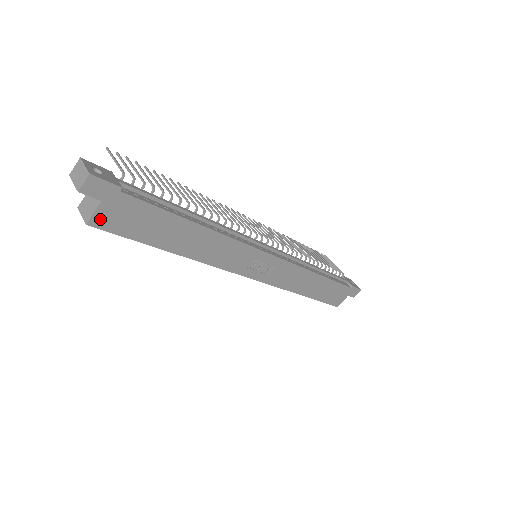
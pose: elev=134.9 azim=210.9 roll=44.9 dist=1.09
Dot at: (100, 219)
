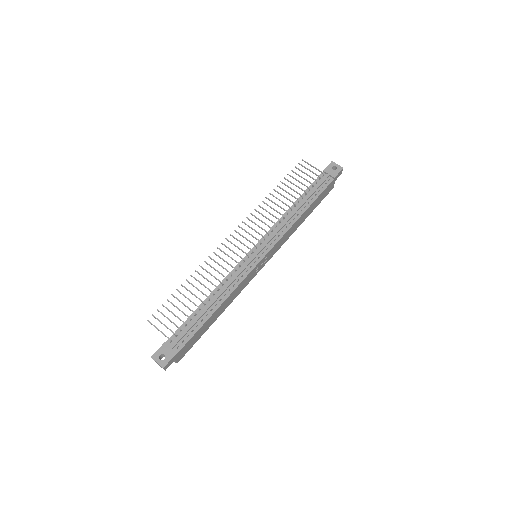
Dot at: (180, 358)
